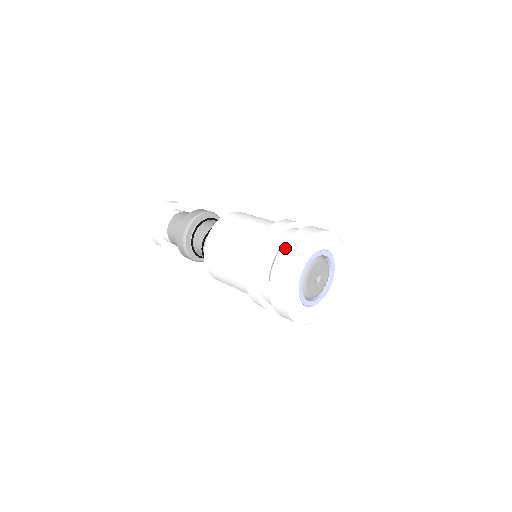
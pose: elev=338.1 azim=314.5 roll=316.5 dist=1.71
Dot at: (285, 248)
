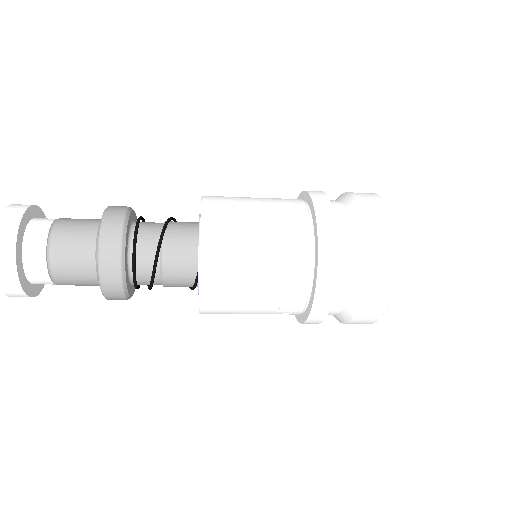
Dot at: occluded
